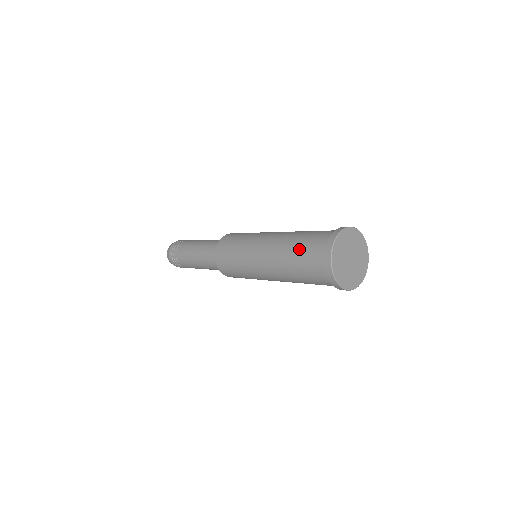
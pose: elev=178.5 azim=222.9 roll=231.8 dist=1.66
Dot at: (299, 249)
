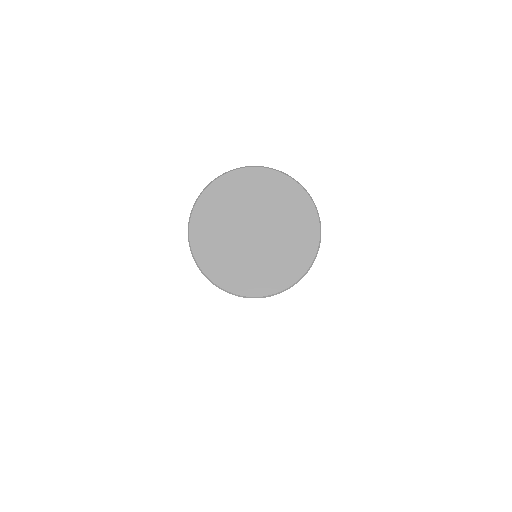
Dot at: occluded
